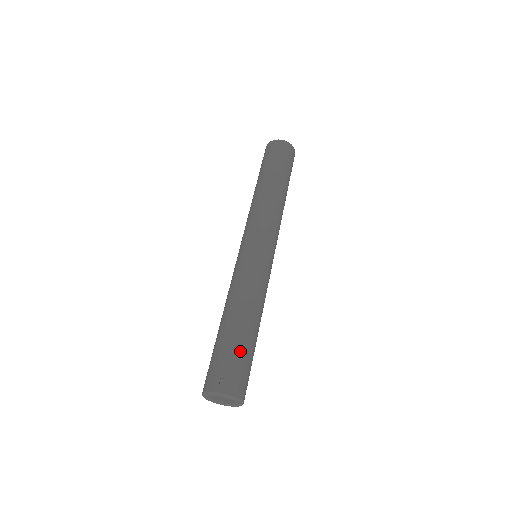
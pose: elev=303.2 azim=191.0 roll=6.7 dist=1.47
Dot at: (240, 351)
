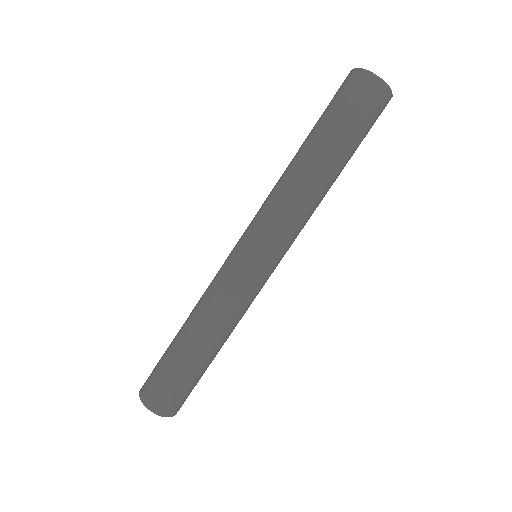
Dot at: (169, 366)
